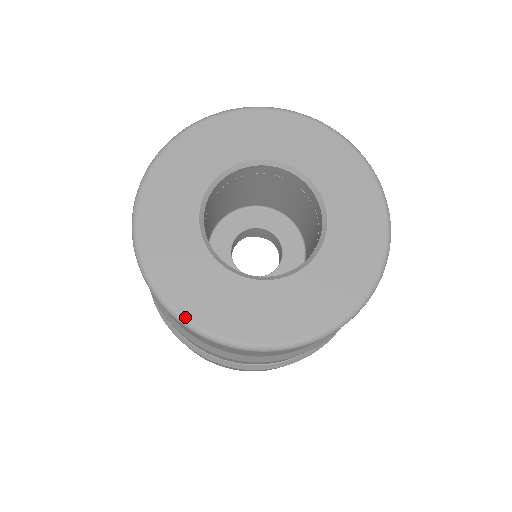
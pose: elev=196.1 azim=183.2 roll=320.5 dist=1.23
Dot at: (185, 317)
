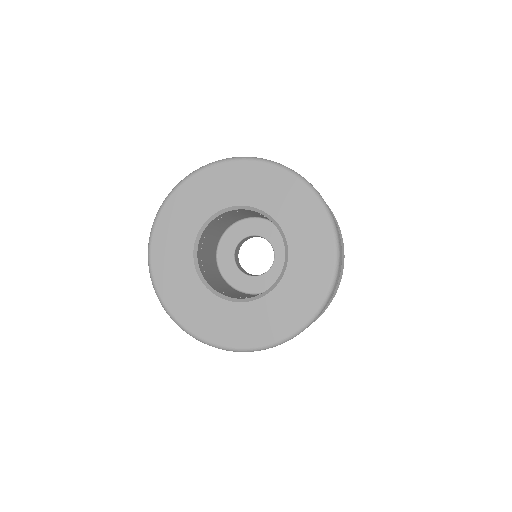
Dot at: (176, 319)
